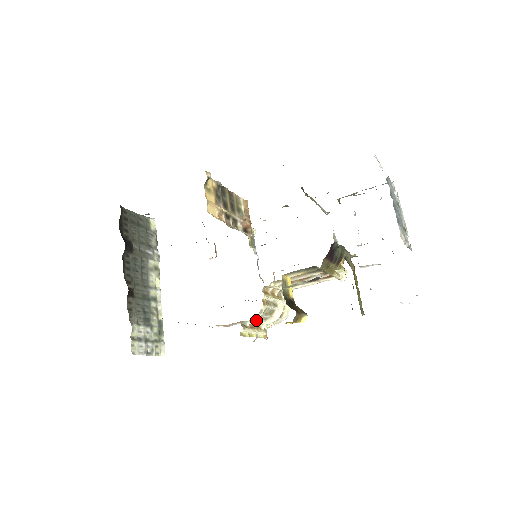
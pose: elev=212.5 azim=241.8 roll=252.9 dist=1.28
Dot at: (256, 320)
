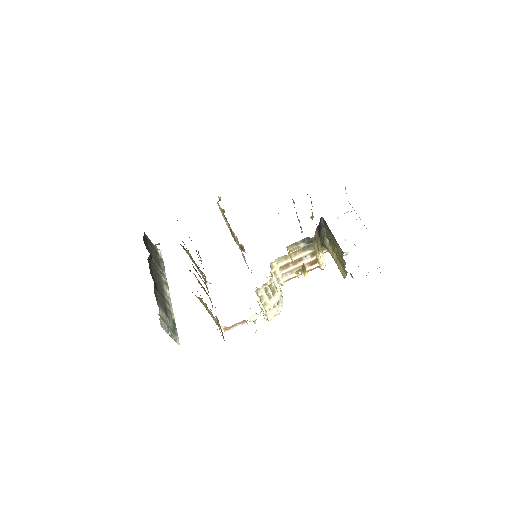
Dot at: (265, 292)
